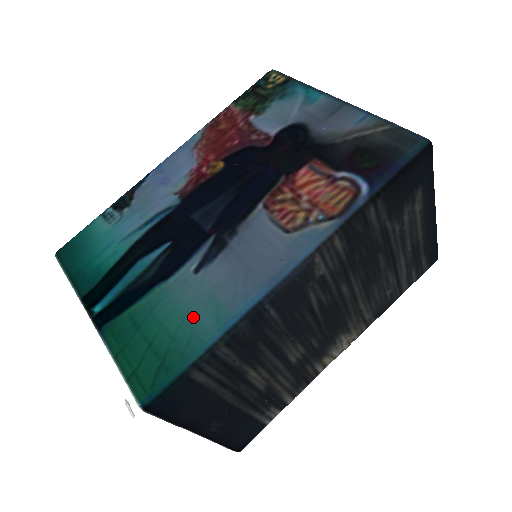
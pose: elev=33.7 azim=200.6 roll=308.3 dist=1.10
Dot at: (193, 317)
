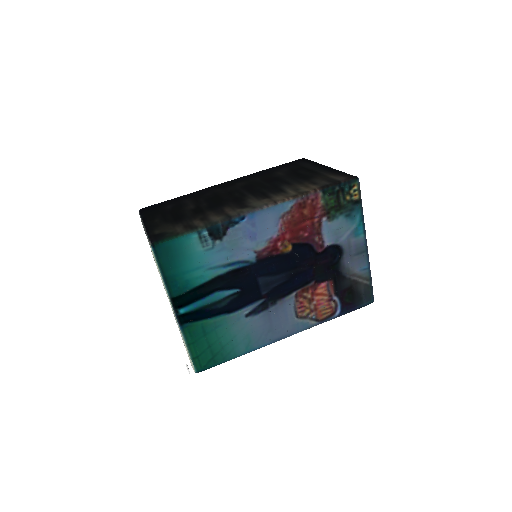
Dot at: (236, 342)
